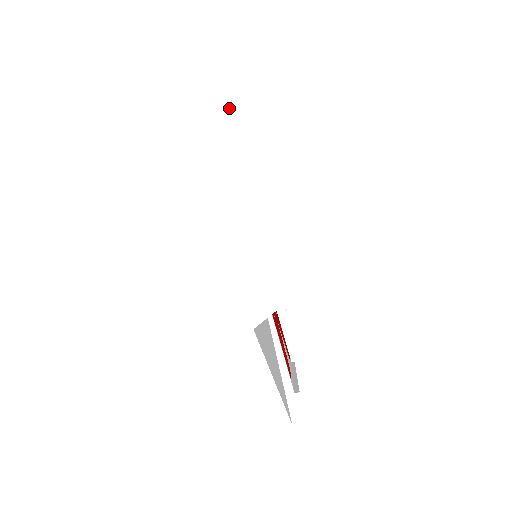
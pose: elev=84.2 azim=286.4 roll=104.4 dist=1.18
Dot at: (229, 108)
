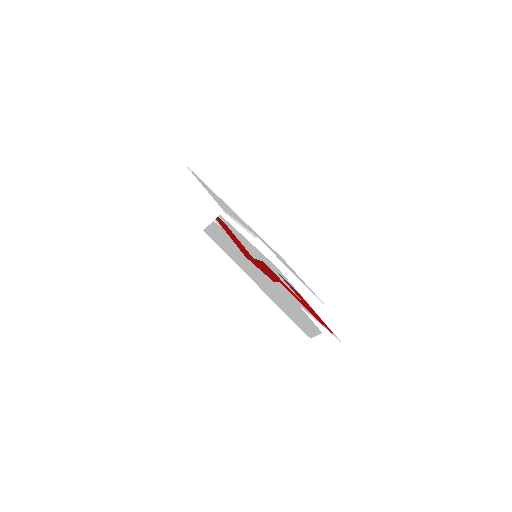
Dot at: (182, 165)
